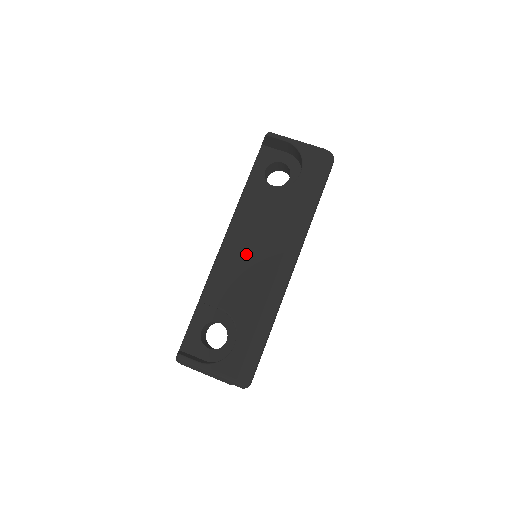
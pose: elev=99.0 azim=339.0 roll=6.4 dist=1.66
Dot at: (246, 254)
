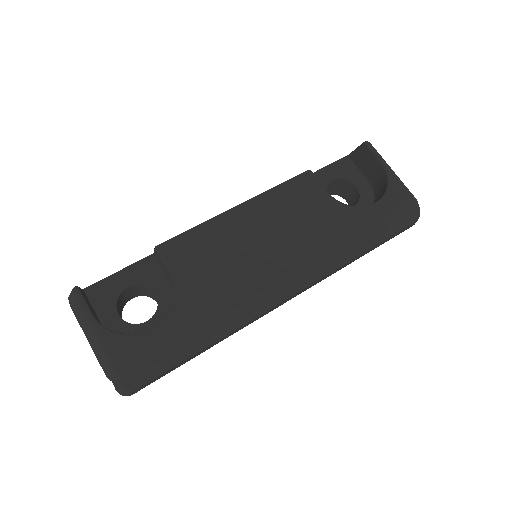
Dot at: (250, 238)
